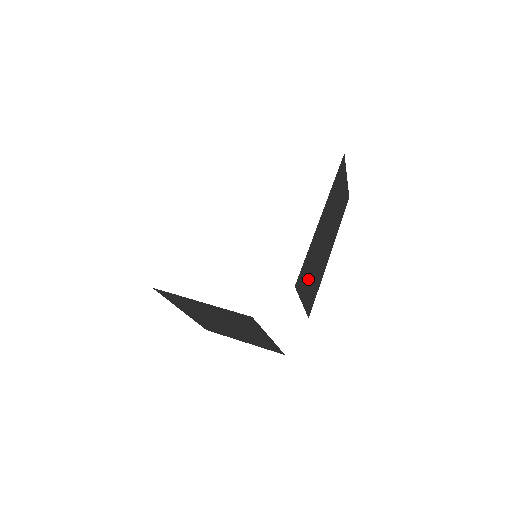
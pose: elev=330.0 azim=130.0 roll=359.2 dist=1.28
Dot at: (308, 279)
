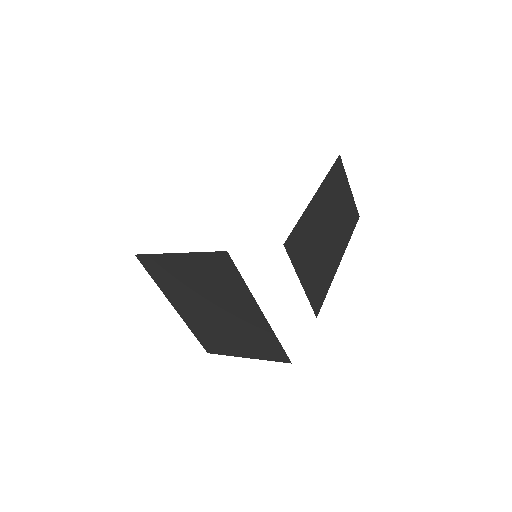
Dot at: (306, 259)
